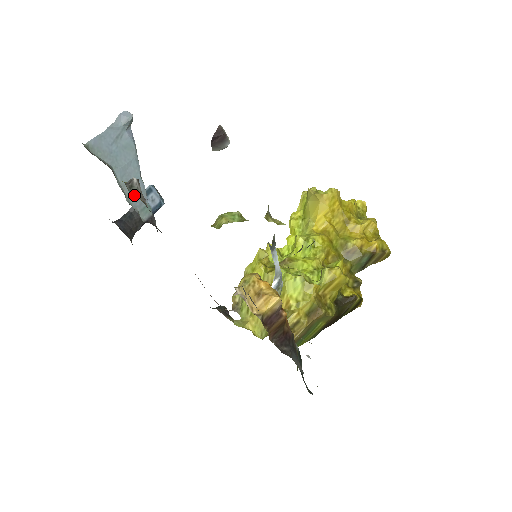
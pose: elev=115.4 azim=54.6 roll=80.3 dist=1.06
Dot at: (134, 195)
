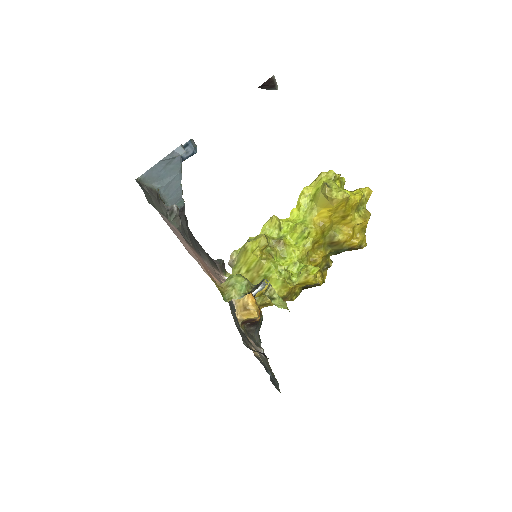
Dot at: (172, 221)
